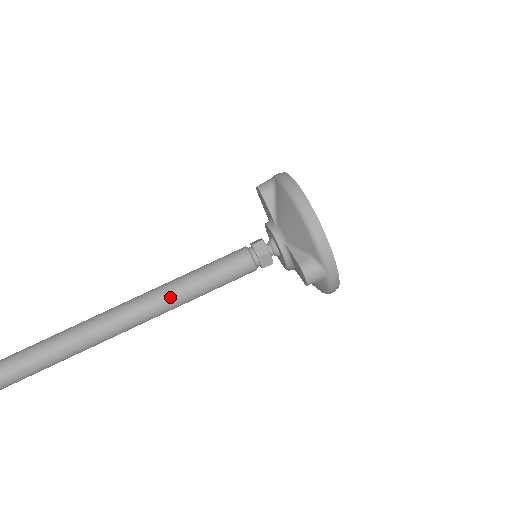
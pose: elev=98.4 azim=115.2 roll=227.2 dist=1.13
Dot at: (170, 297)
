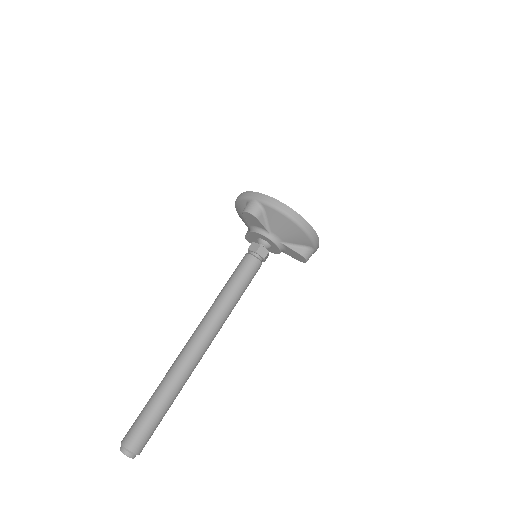
Dot at: (225, 317)
